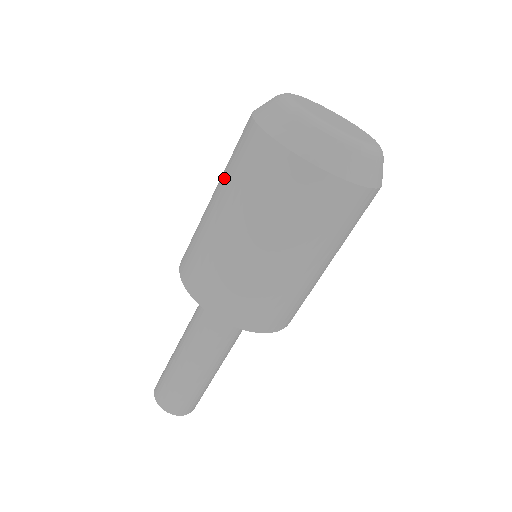
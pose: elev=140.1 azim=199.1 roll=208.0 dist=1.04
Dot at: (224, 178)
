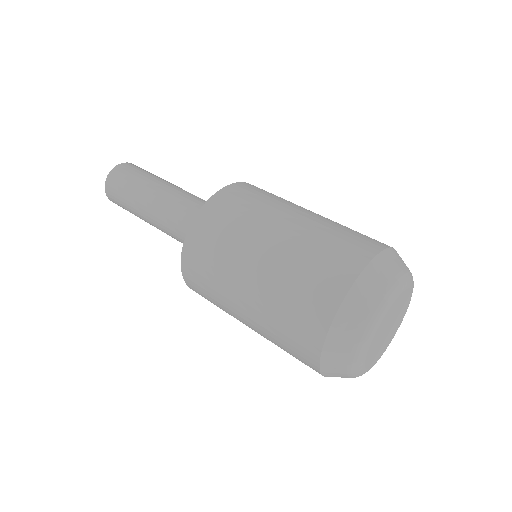
Dot at: (305, 238)
